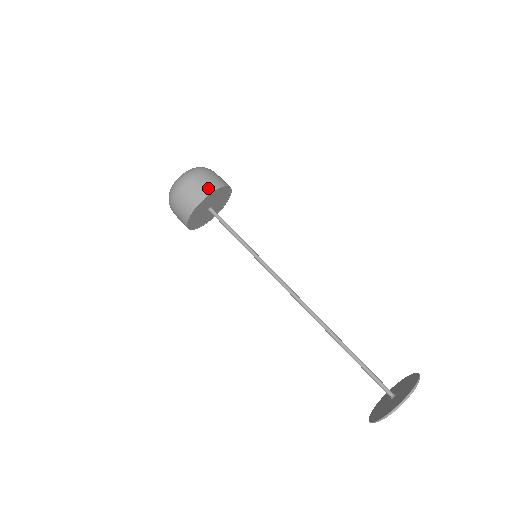
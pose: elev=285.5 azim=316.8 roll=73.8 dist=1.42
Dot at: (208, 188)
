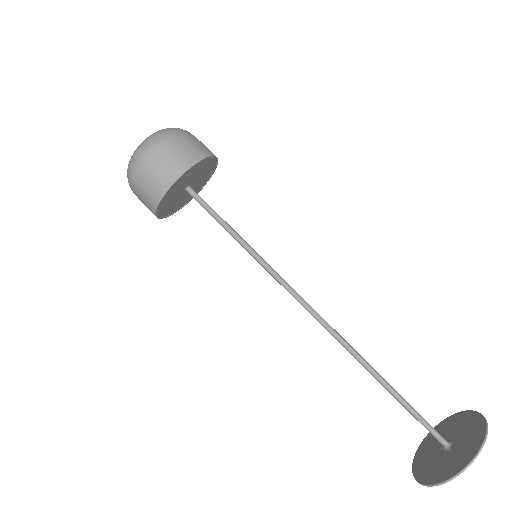
Dot at: (209, 150)
